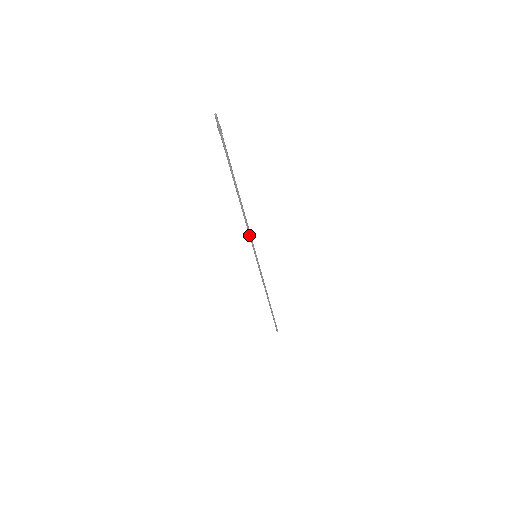
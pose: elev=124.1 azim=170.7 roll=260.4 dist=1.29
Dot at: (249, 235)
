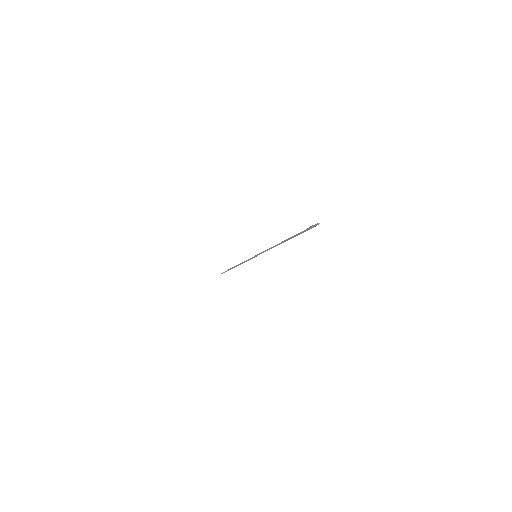
Dot at: occluded
